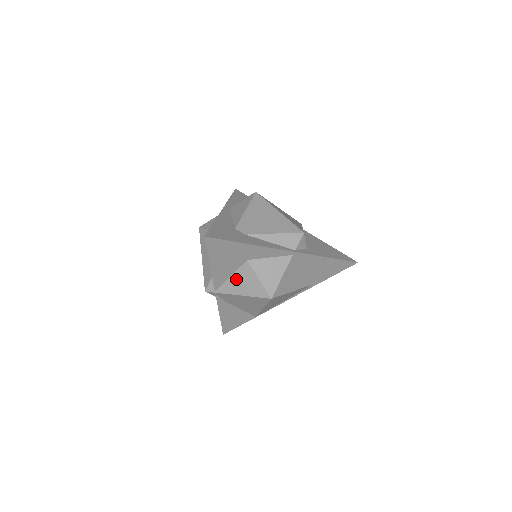
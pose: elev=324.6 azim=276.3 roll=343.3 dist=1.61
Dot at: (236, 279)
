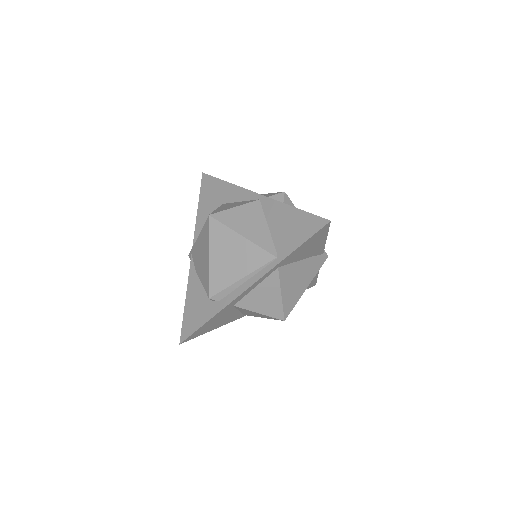
Dot at: occluded
